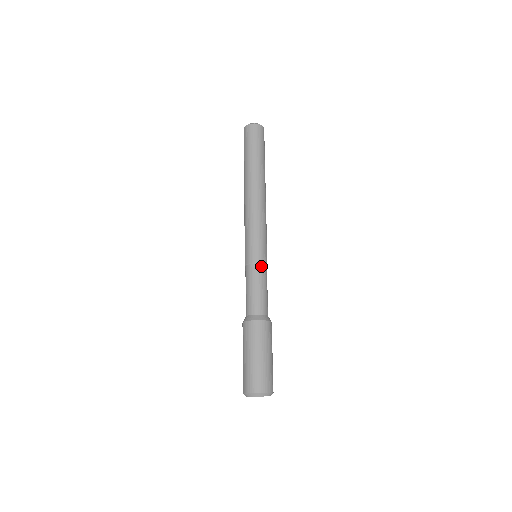
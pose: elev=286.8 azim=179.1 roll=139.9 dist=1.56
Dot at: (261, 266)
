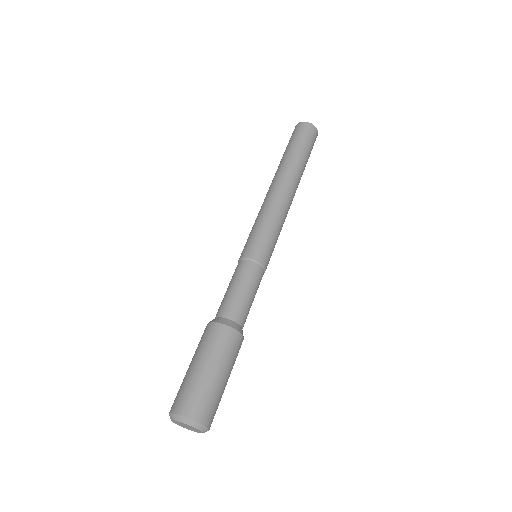
Dot at: (250, 263)
